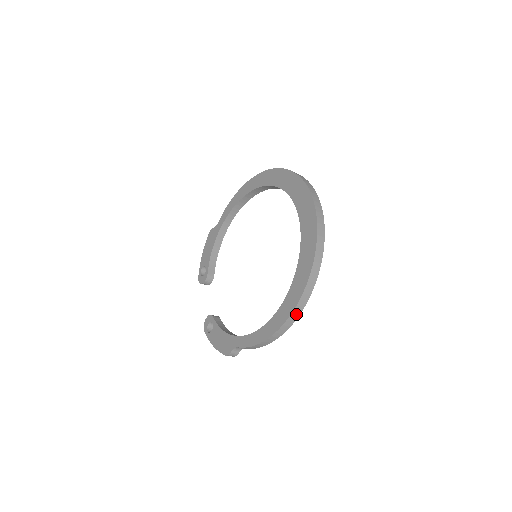
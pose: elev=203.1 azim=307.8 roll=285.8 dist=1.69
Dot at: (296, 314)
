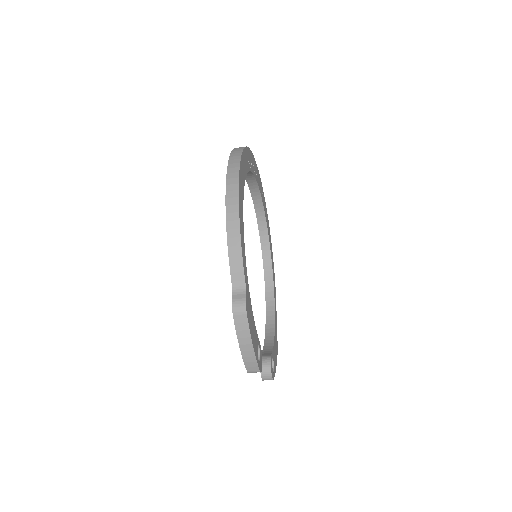
Dot at: (234, 171)
